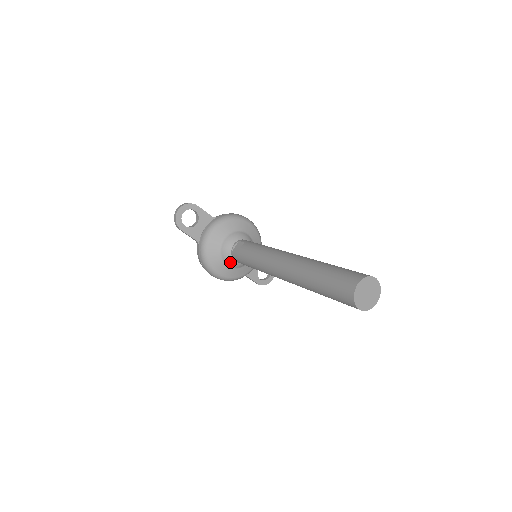
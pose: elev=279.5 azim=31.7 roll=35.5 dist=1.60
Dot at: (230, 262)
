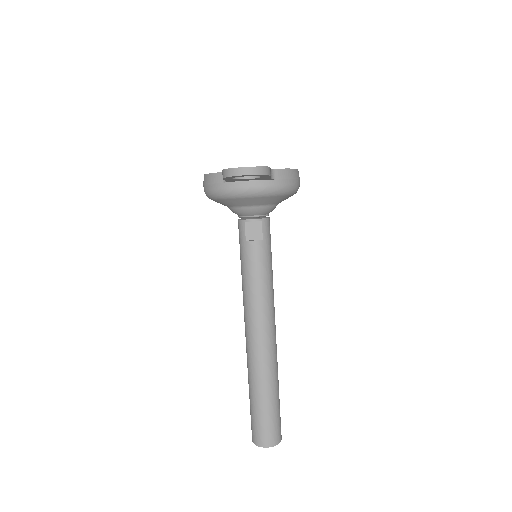
Dot at: (233, 212)
